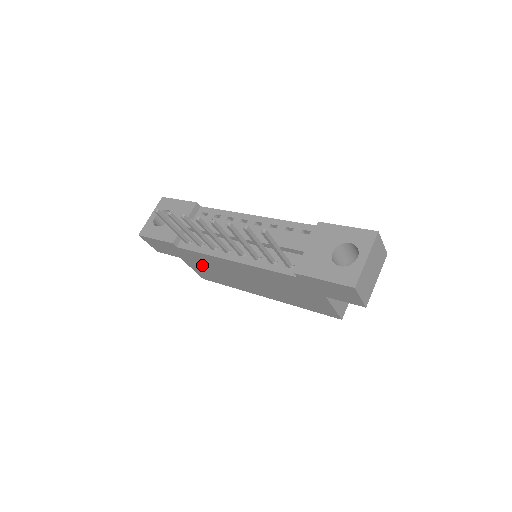
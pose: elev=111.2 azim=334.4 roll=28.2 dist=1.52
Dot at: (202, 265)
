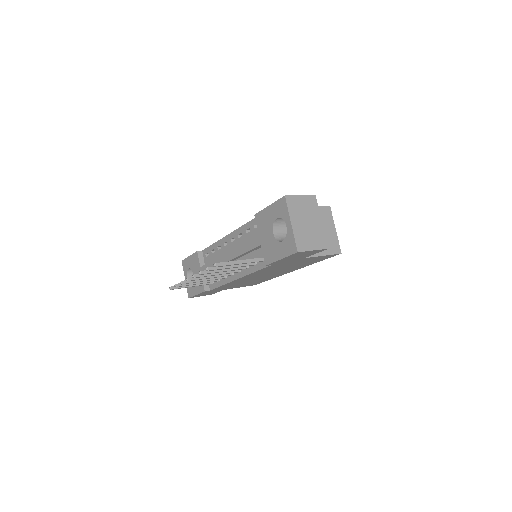
Dot at: (237, 285)
